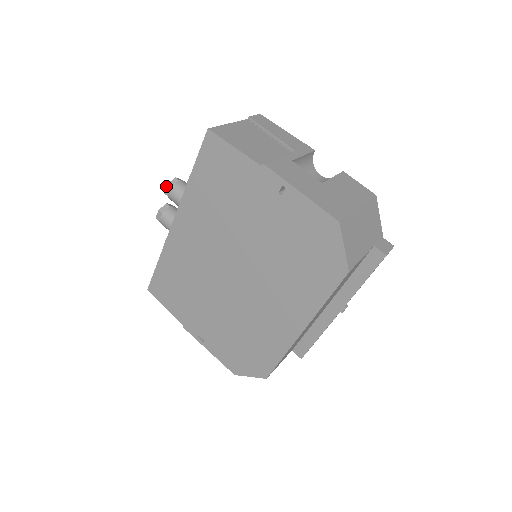
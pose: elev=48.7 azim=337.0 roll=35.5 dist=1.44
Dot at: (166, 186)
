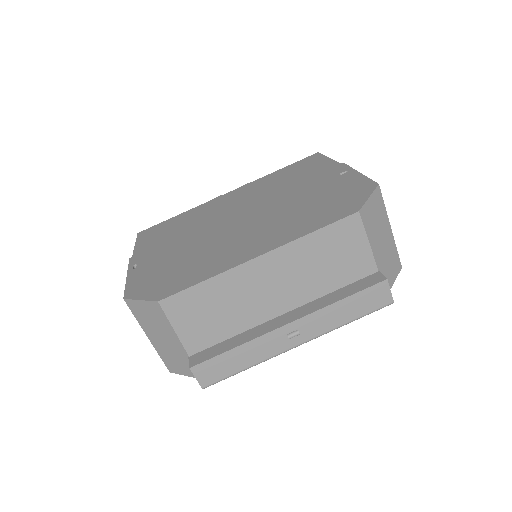
Dot at: occluded
